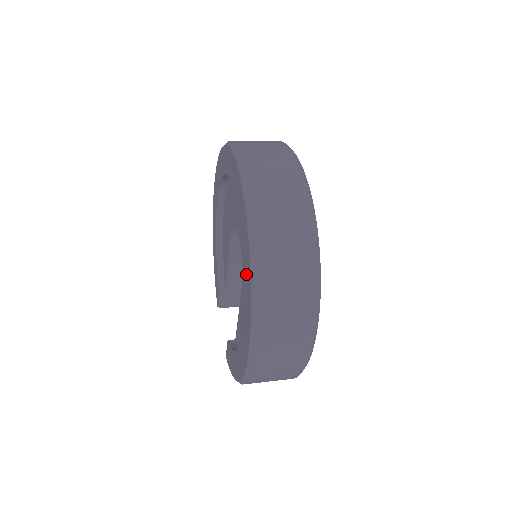
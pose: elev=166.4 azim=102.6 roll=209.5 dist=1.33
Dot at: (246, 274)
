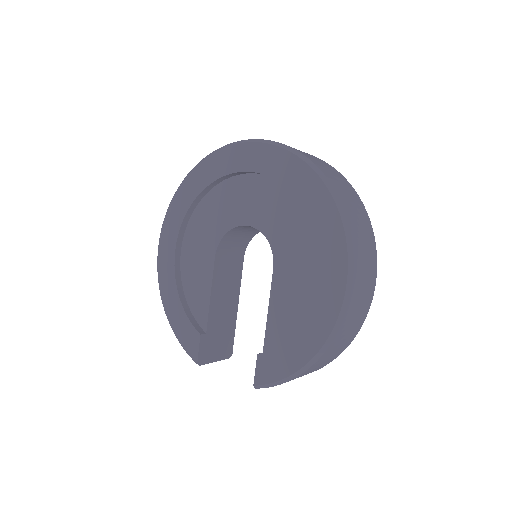
Dot at: (315, 205)
